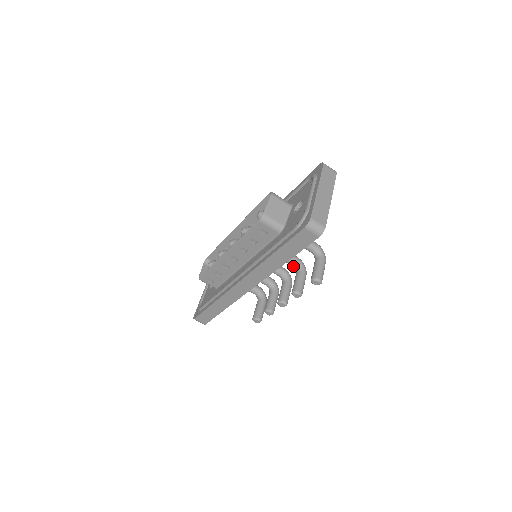
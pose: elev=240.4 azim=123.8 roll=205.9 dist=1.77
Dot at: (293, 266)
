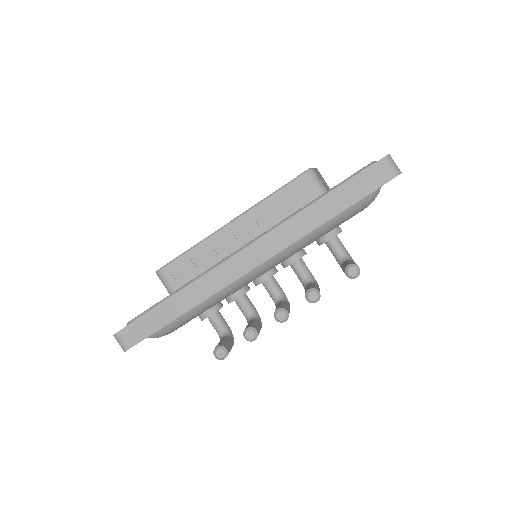
Dot at: (303, 278)
